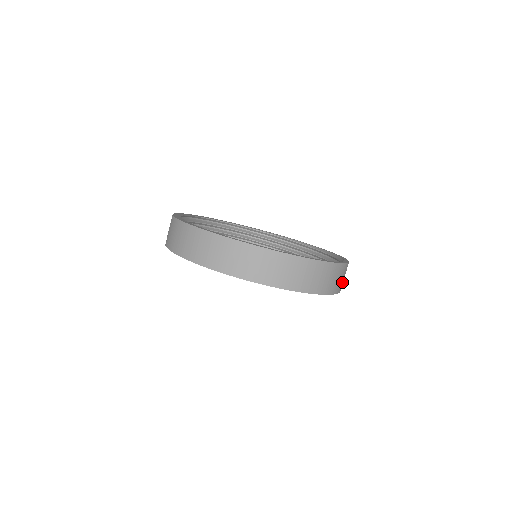
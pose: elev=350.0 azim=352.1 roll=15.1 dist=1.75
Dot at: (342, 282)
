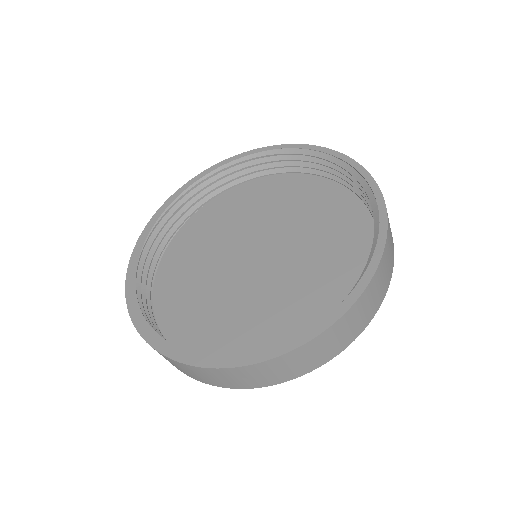
Dot at: occluded
